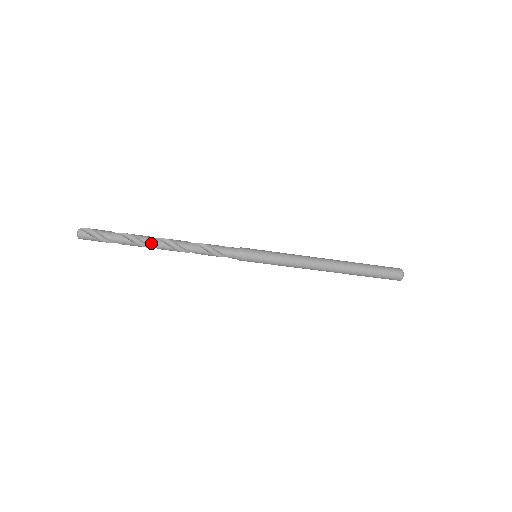
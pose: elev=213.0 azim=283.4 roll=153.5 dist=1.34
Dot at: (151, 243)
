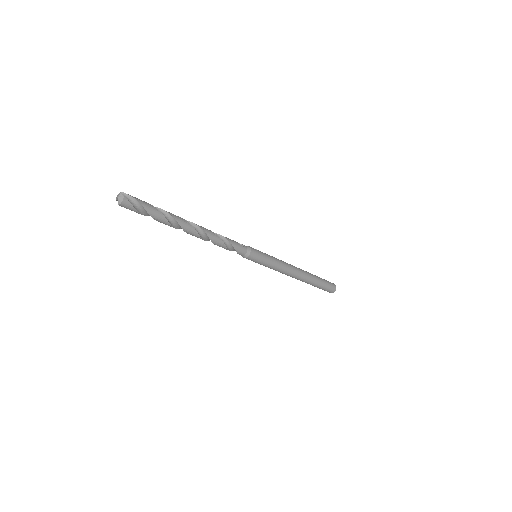
Dot at: (185, 228)
